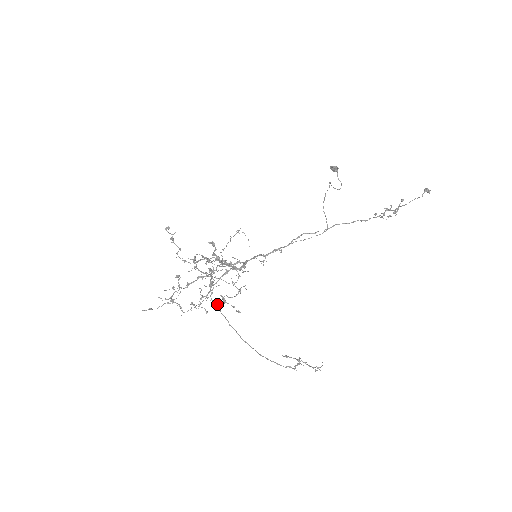
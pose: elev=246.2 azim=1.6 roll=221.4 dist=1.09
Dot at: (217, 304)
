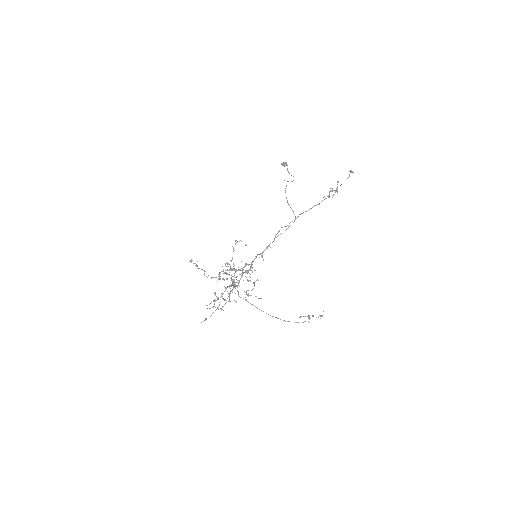
Dot at: (245, 299)
